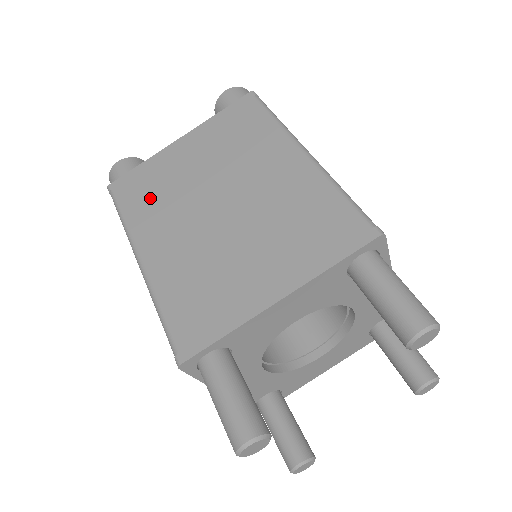
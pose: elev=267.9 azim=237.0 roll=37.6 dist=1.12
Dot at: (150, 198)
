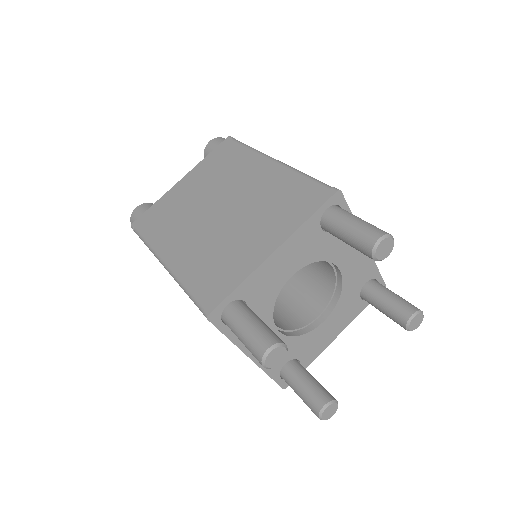
Dot at: (165, 222)
